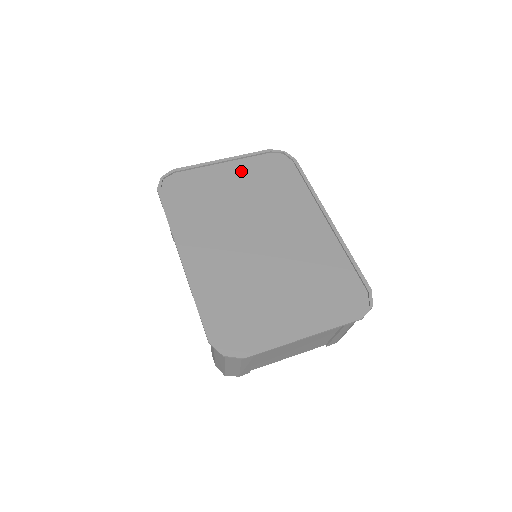
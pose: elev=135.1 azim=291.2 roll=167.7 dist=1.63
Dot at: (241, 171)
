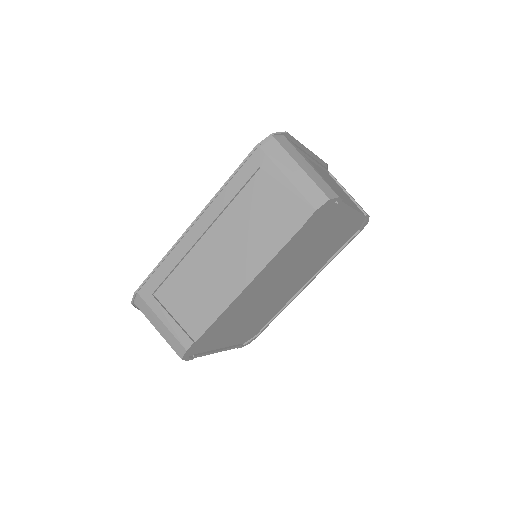
Dot at: occluded
